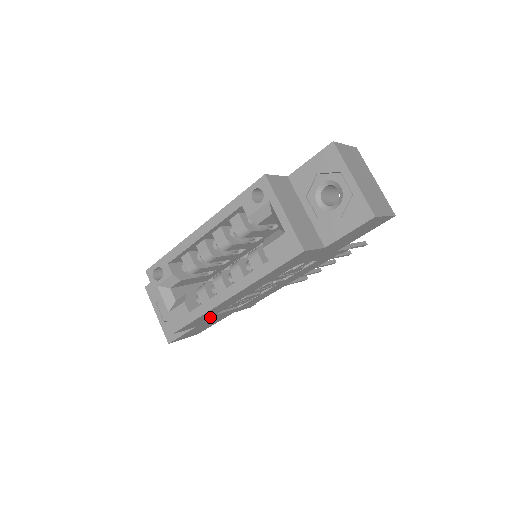
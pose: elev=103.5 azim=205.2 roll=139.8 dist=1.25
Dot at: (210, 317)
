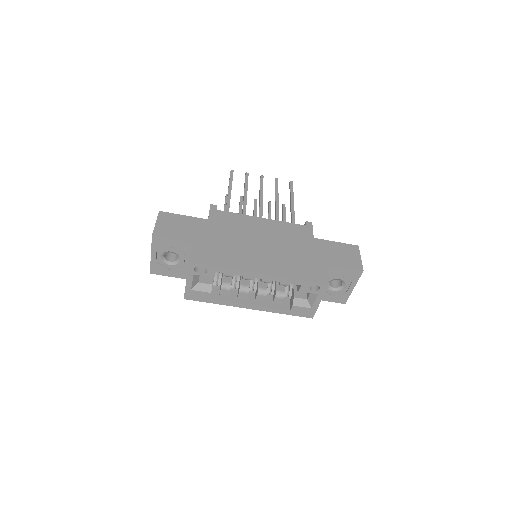
Dot at: occluded
